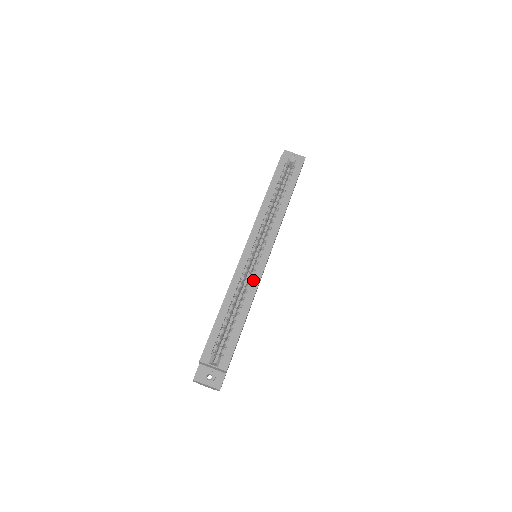
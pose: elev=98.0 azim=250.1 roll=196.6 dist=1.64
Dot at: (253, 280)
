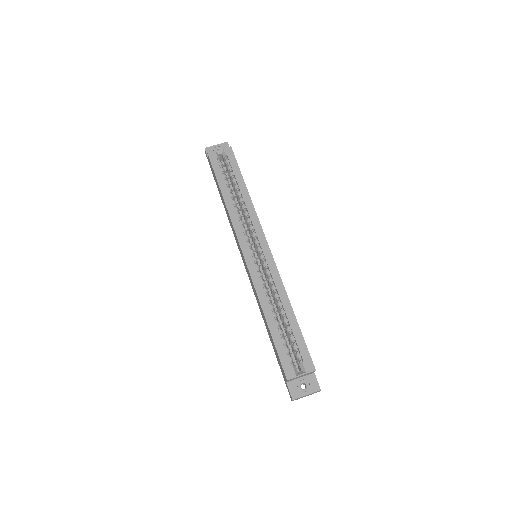
Dot at: (273, 278)
